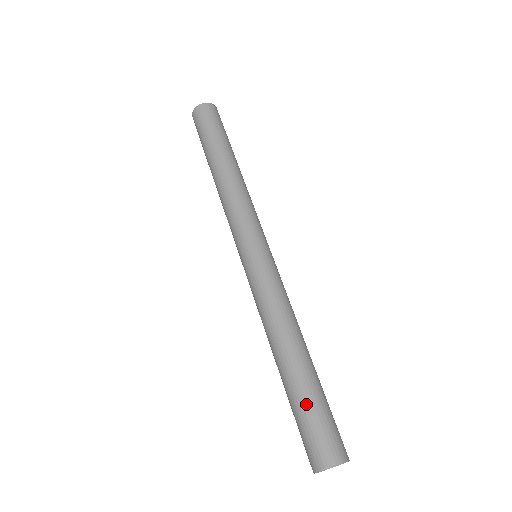
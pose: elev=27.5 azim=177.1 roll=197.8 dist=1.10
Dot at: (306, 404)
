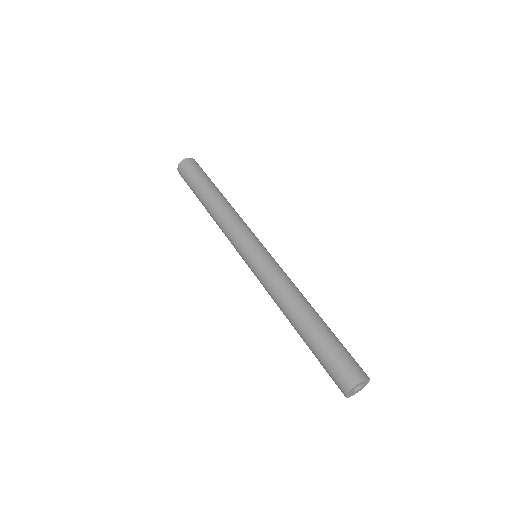
Dot at: (331, 342)
